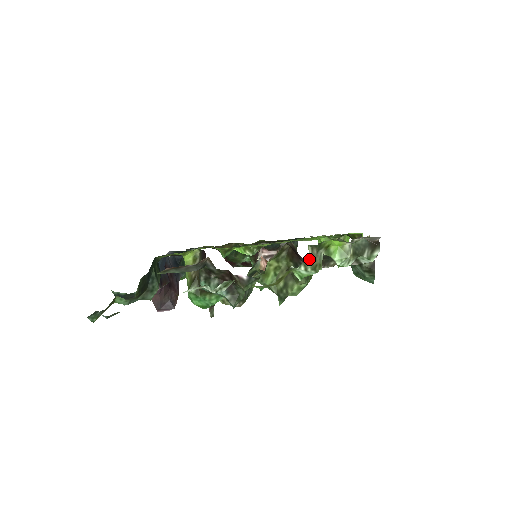
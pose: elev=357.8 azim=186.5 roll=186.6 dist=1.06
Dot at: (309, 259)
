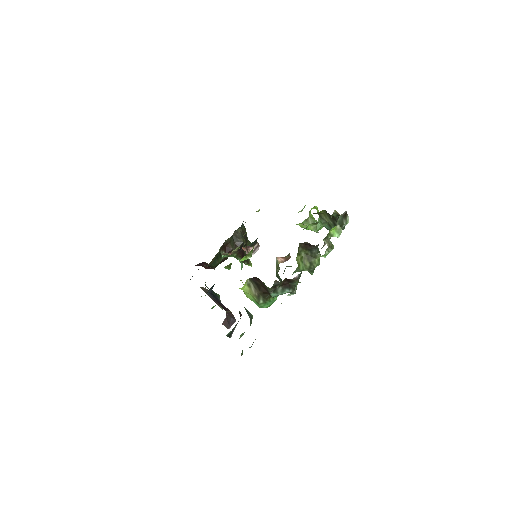
Dot at: occluded
